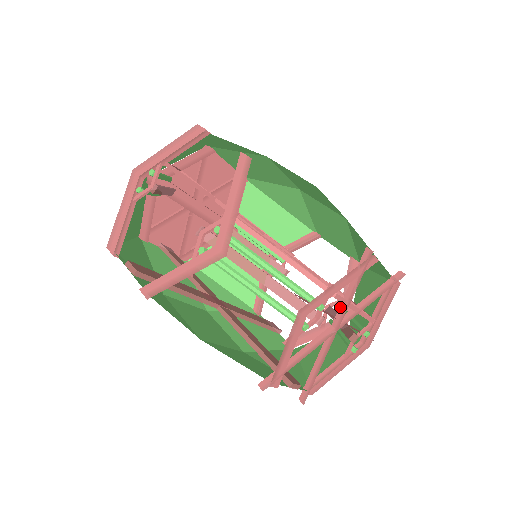
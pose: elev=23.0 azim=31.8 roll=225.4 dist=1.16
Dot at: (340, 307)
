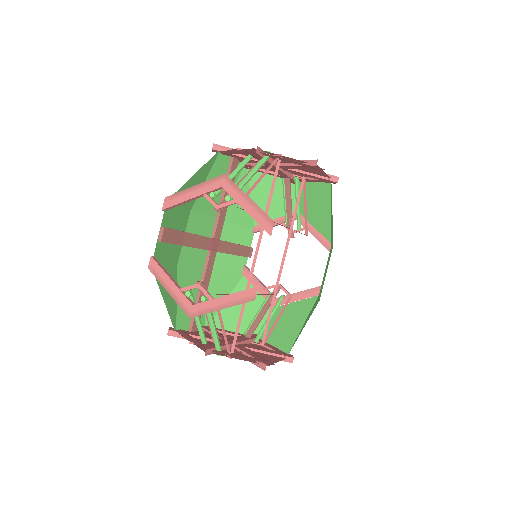
Dot at: (238, 349)
